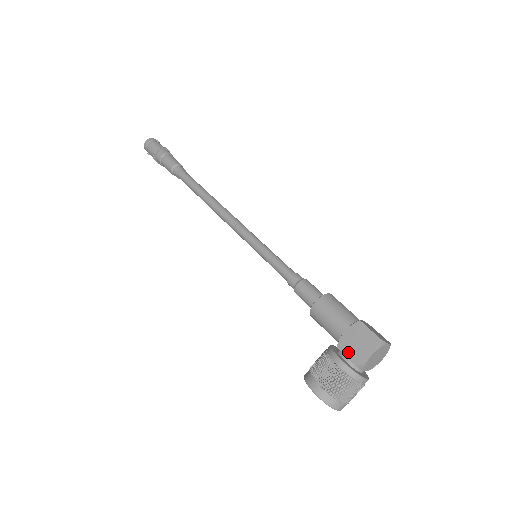
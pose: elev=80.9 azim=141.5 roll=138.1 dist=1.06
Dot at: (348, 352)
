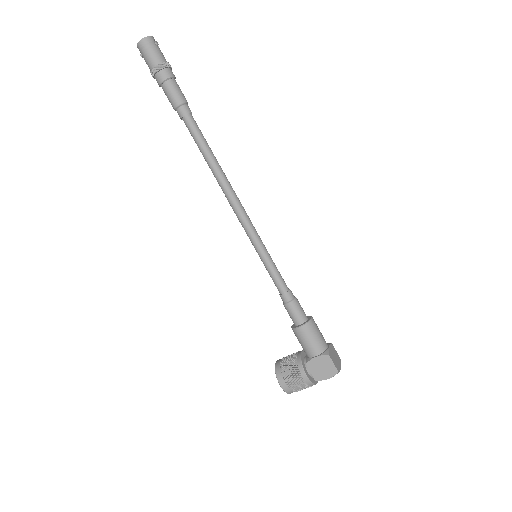
Dot at: (313, 371)
